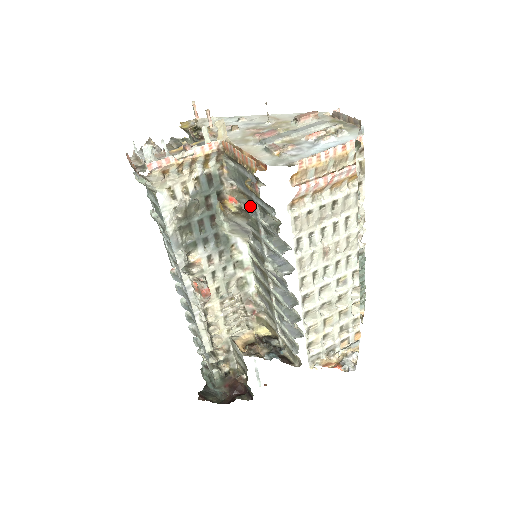
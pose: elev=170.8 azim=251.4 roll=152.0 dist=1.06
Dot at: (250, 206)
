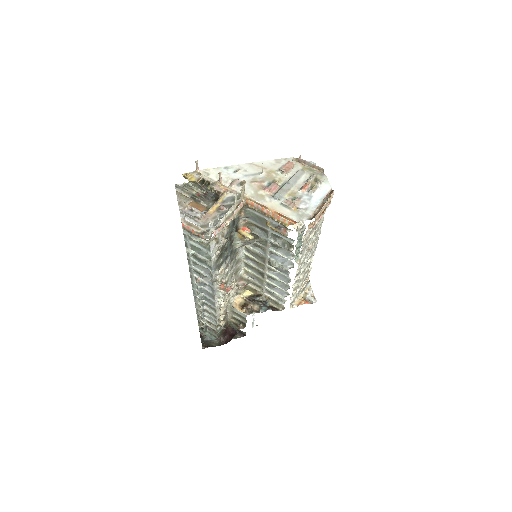
Dot at: (257, 230)
